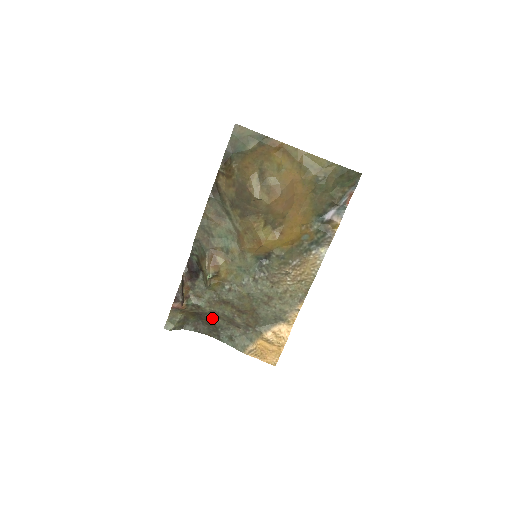
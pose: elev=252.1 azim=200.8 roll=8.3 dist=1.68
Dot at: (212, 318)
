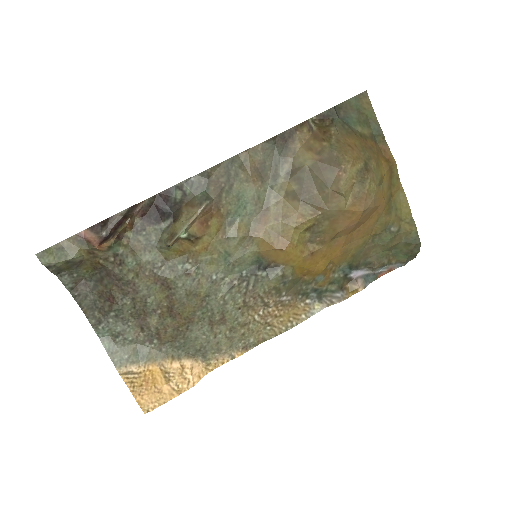
Dot at: (121, 291)
